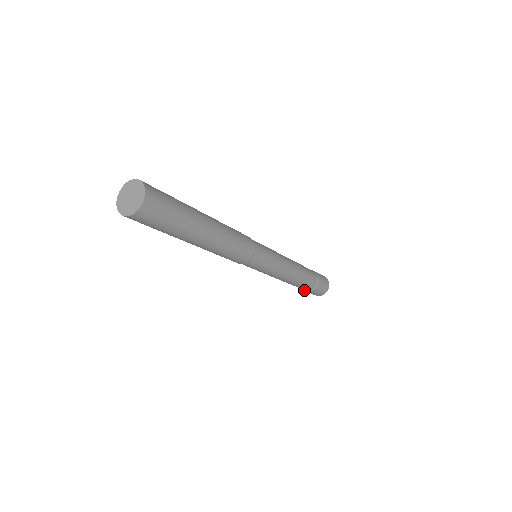
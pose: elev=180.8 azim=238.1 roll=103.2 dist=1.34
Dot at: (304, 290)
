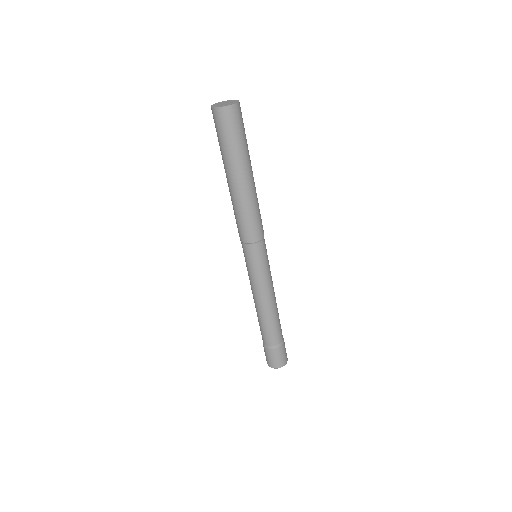
Dot at: (267, 346)
